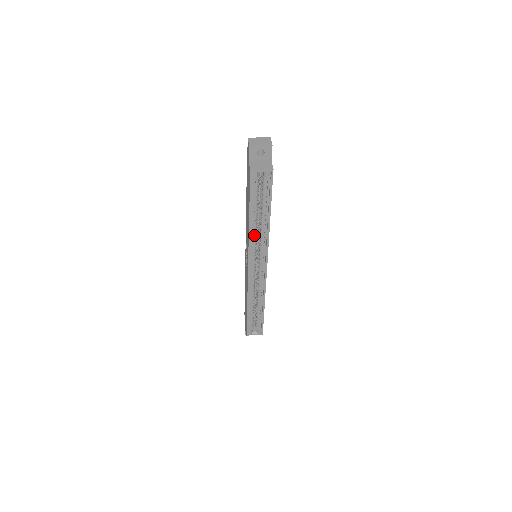
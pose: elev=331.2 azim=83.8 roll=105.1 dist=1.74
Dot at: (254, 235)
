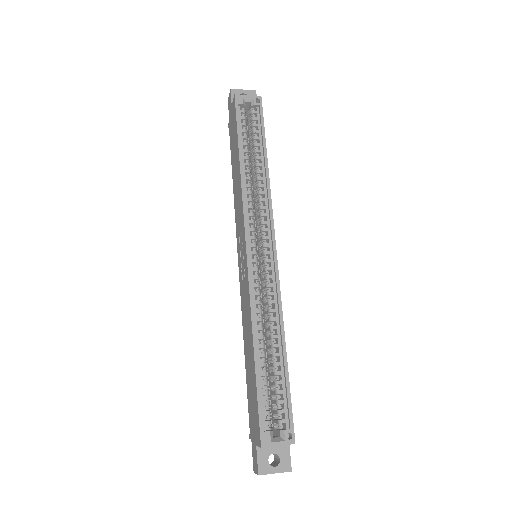
Dot at: (249, 191)
